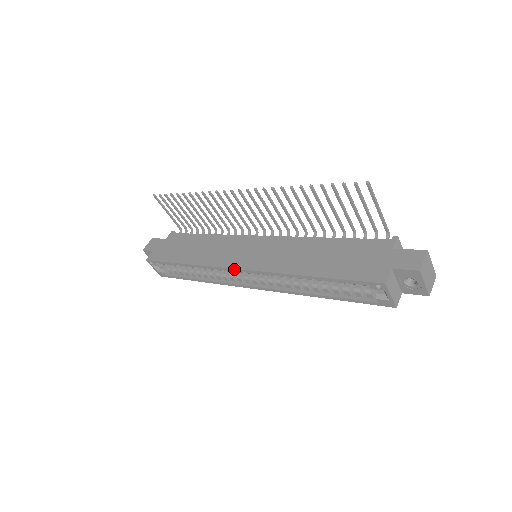
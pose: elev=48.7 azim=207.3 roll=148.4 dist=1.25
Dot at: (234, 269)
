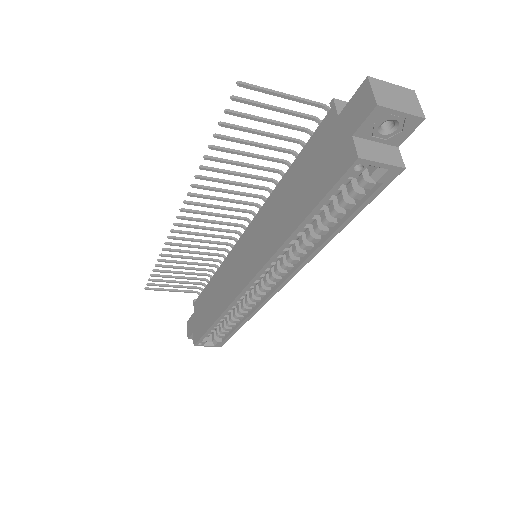
Dot at: (245, 288)
